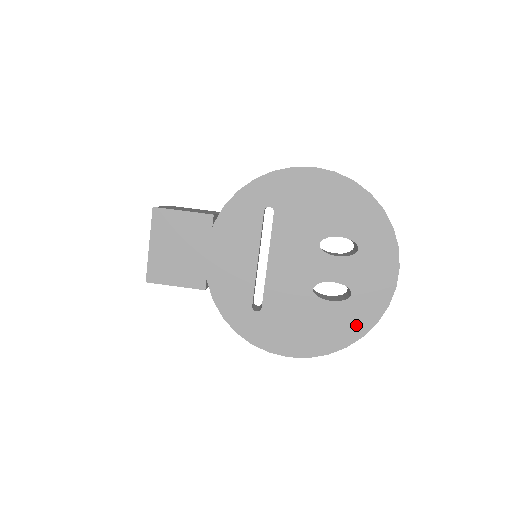
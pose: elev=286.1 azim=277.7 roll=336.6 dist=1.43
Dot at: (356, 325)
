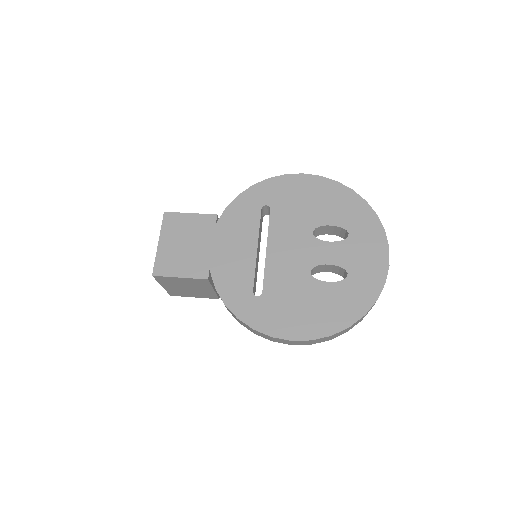
Dot at: (356, 304)
